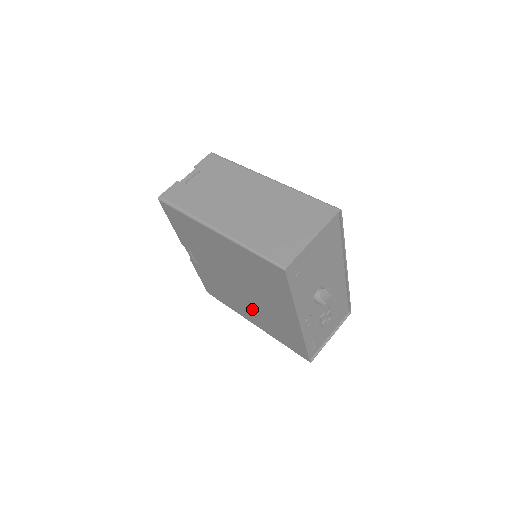
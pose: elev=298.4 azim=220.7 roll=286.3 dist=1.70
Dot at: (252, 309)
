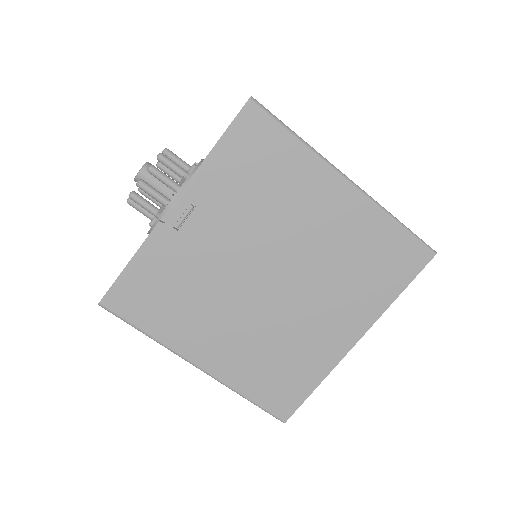
Dot at: (244, 329)
